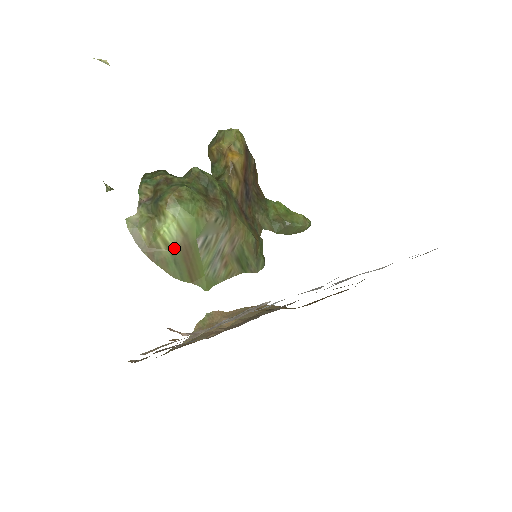
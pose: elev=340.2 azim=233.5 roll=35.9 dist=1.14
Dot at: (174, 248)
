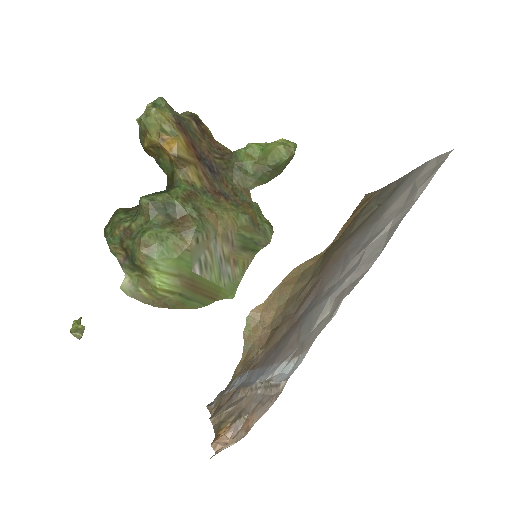
Dot at: (178, 291)
